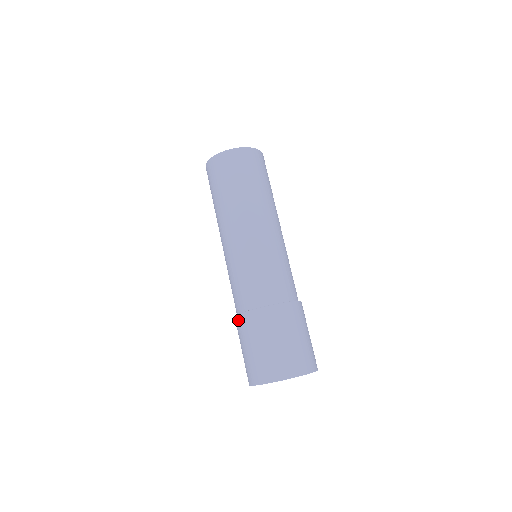
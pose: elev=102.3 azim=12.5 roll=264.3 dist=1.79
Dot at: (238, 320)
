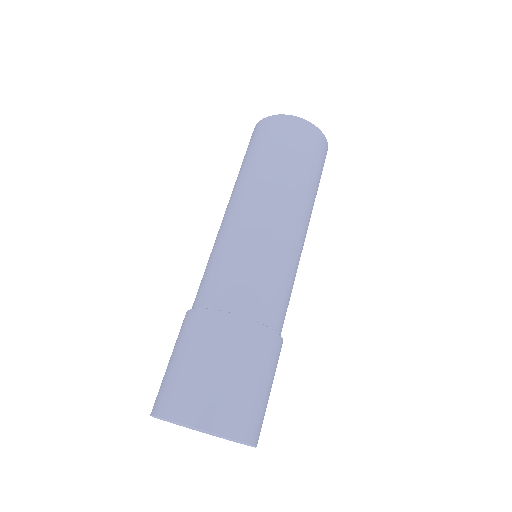
Dot at: (192, 316)
